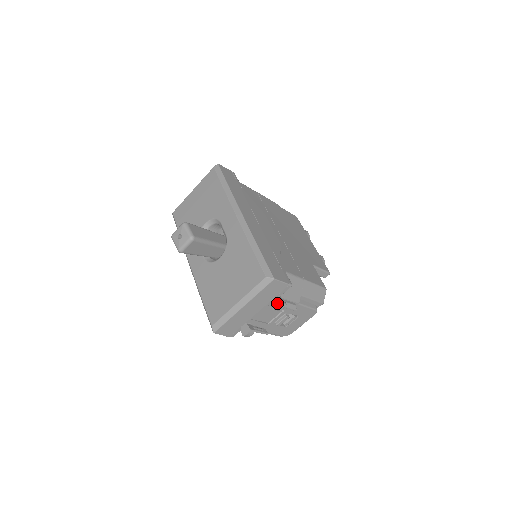
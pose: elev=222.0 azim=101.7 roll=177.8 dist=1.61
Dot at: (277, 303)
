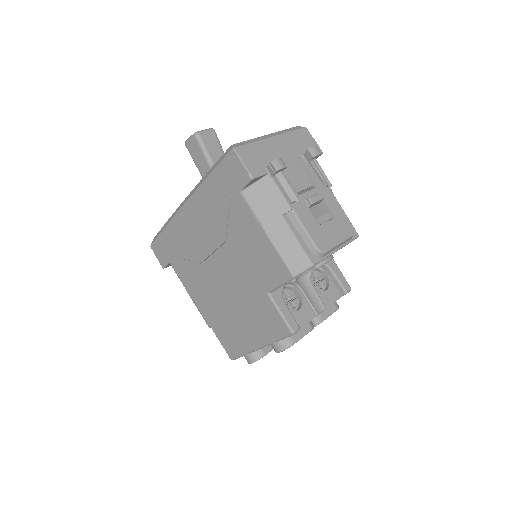
Dot at: (311, 148)
